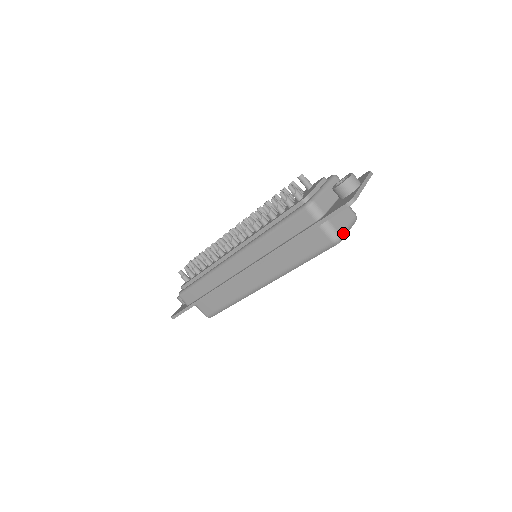
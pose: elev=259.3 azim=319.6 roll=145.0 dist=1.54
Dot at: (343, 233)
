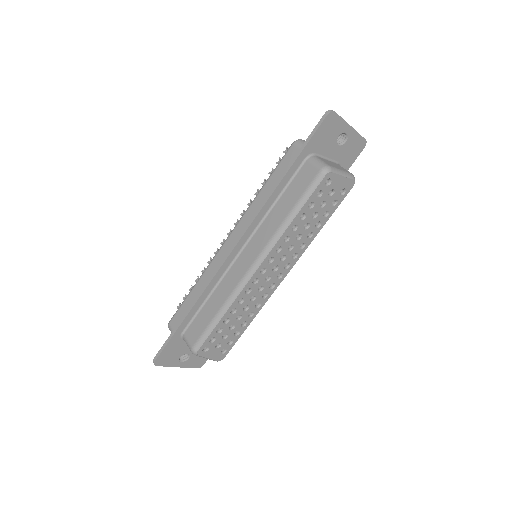
Dot at: (333, 168)
